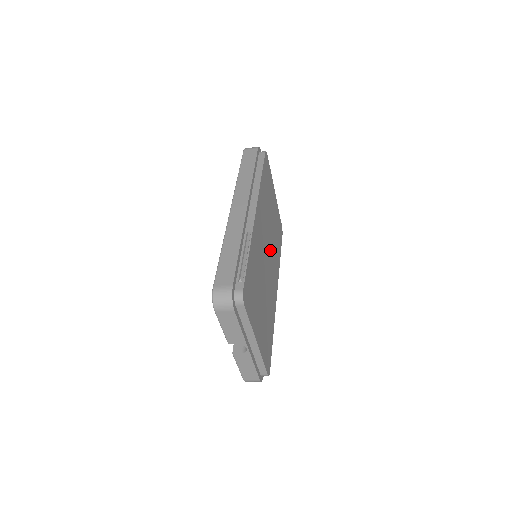
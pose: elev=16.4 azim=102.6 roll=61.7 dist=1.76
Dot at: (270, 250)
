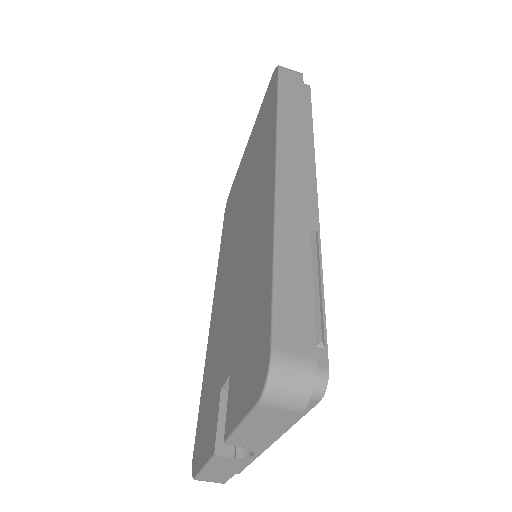
Dot at: occluded
